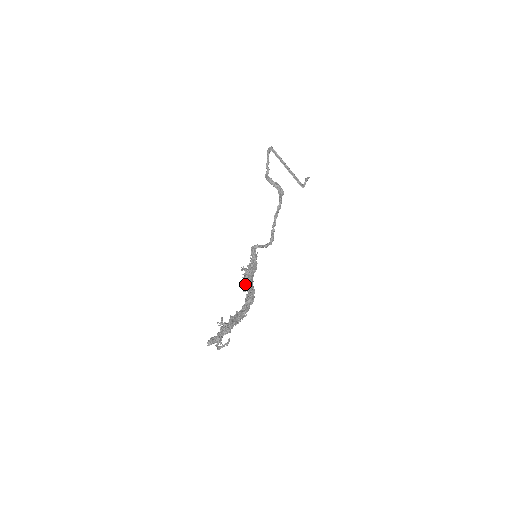
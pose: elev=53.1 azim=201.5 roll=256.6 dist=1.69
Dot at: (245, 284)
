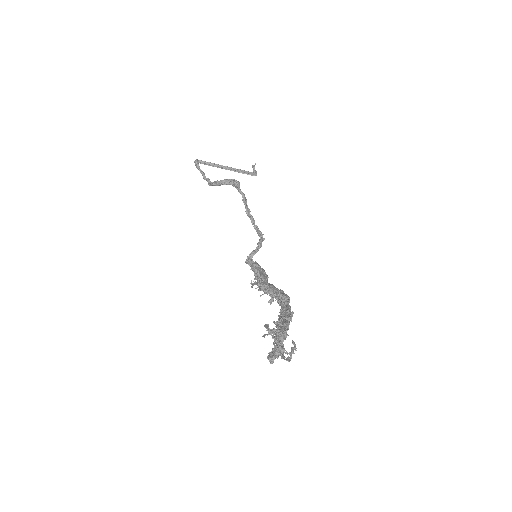
Dot at: (266, 293)
